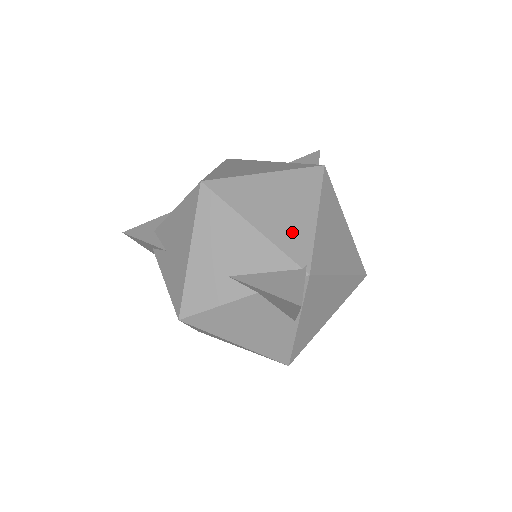
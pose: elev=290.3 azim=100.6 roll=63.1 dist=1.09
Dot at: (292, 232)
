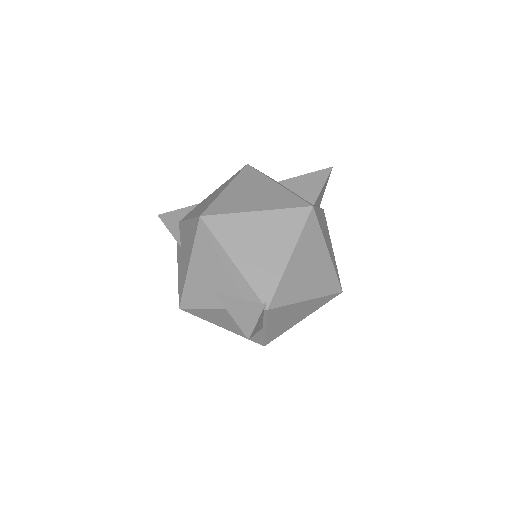
Dot at: (264, 271)
